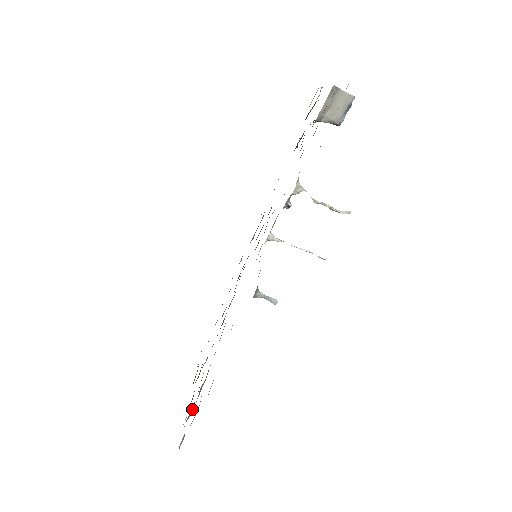
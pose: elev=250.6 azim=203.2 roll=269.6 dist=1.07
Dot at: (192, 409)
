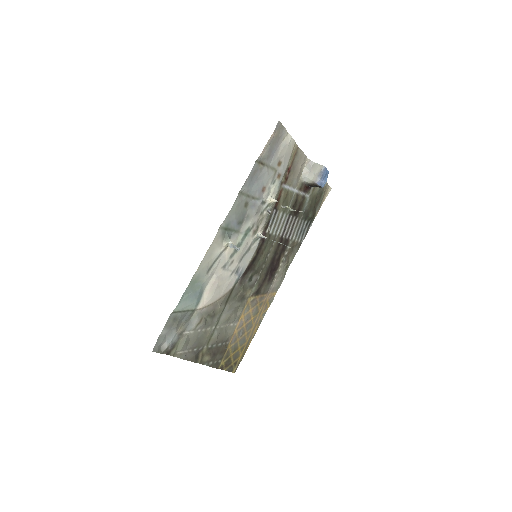
Dot at: (183, 339)
